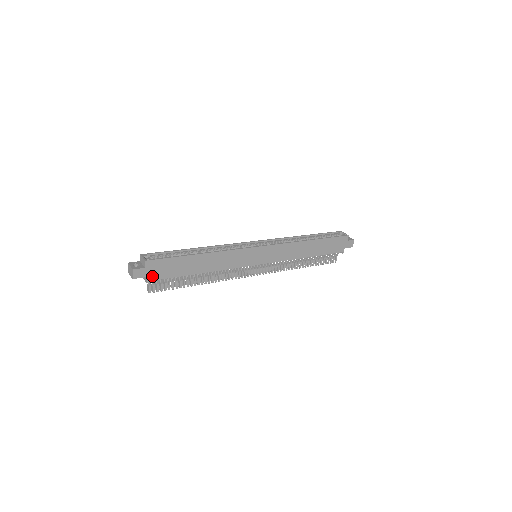
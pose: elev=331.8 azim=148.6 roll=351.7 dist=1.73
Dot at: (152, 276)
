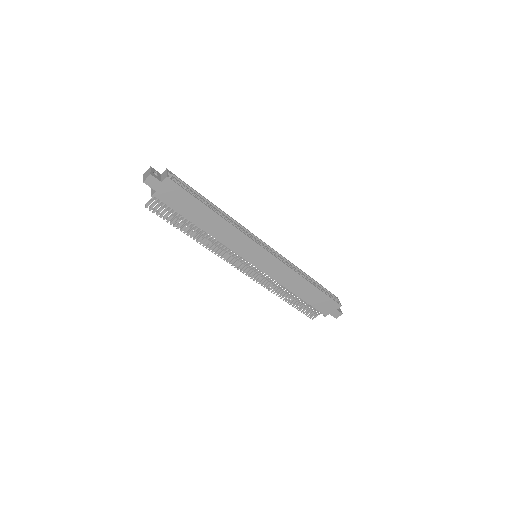
Dot at: (161, 194)
